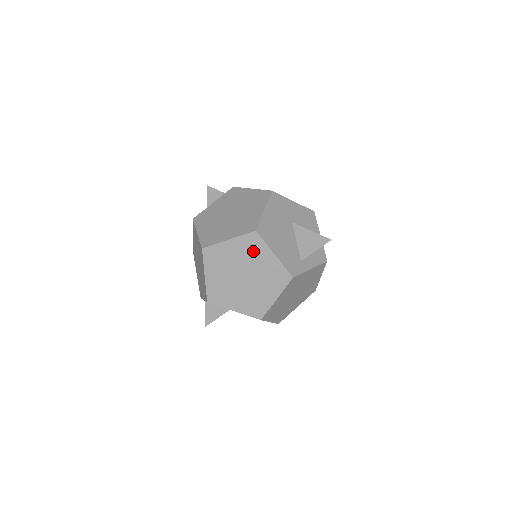
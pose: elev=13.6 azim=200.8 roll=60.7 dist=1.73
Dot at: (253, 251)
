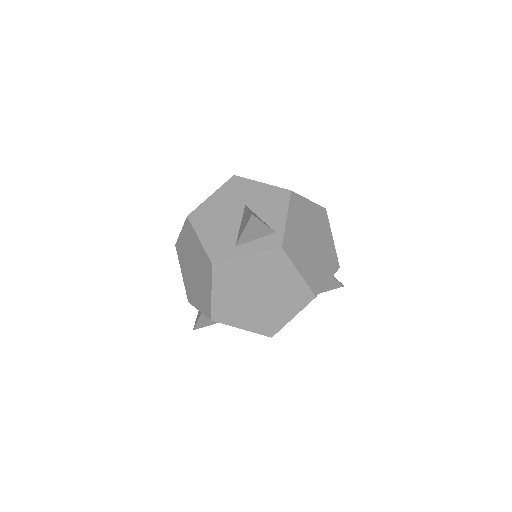
Dot at: (191, 239)
